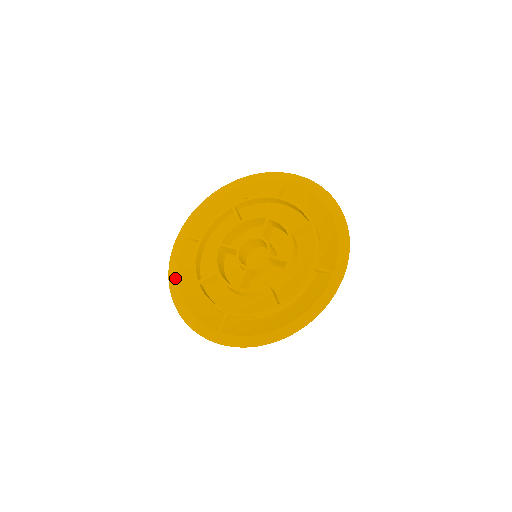
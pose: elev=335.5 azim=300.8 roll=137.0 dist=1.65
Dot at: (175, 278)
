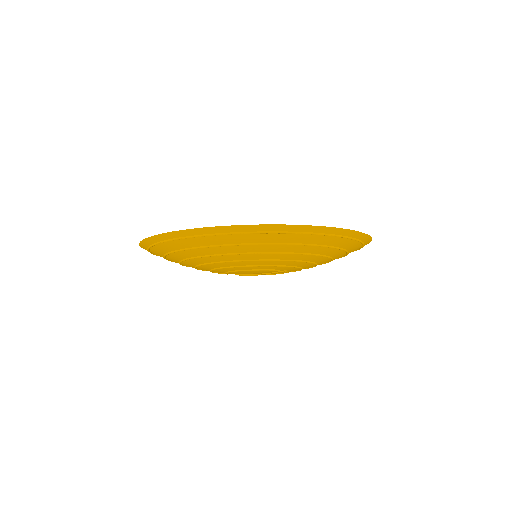
Dot at: occluded
